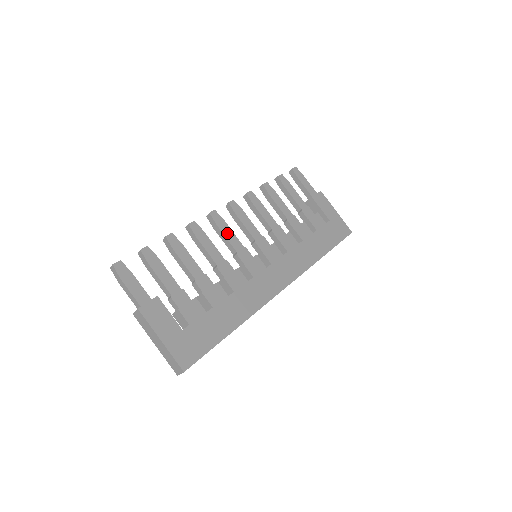
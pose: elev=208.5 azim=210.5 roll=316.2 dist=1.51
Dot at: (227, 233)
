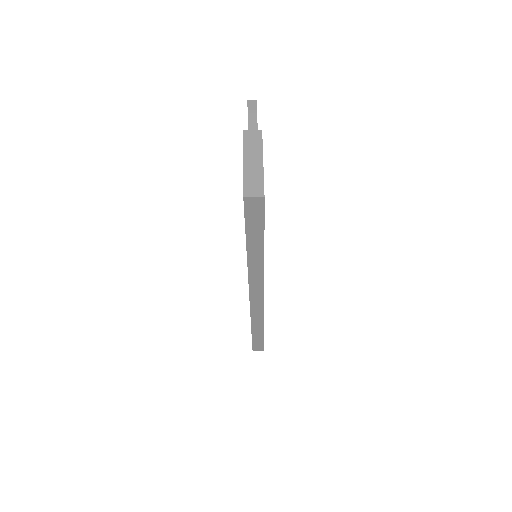
Dot at: occluded
